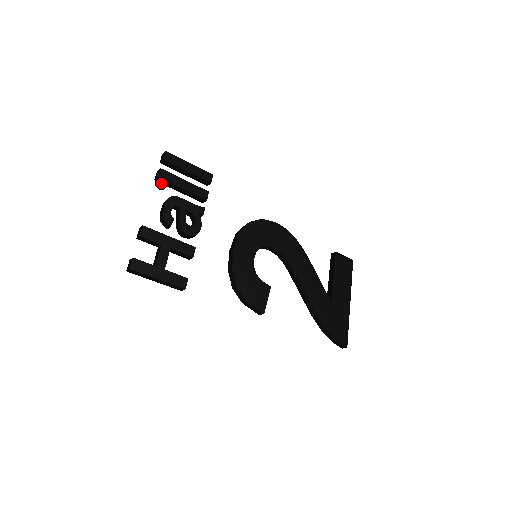
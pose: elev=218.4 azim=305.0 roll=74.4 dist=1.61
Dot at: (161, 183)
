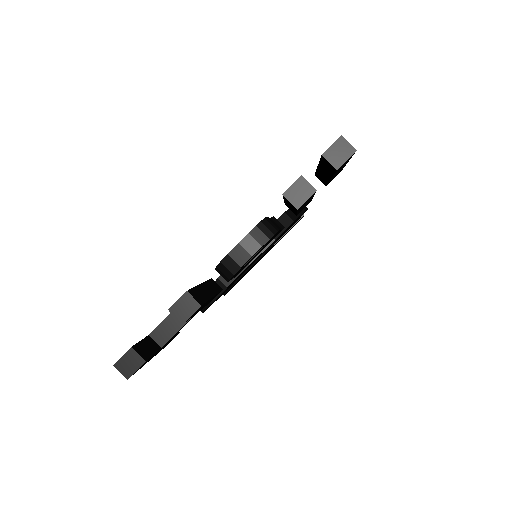
Dot at: occluded
